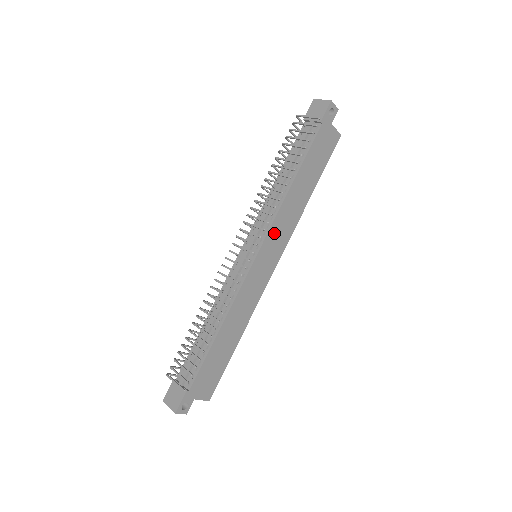
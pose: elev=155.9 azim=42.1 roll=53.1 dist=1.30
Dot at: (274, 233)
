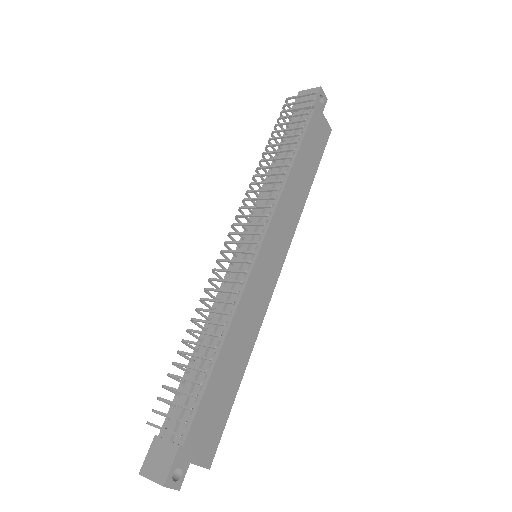
Dot at: (277, 224)
